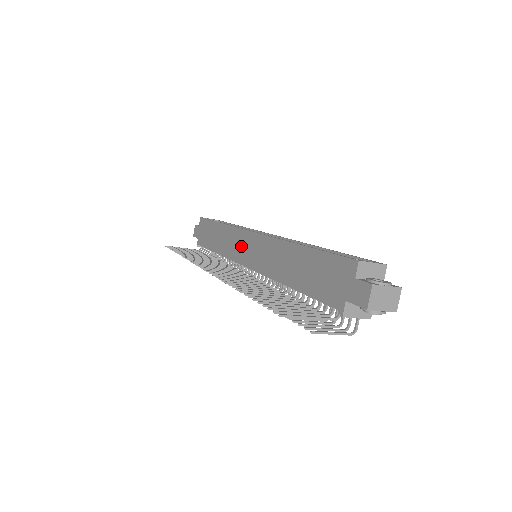
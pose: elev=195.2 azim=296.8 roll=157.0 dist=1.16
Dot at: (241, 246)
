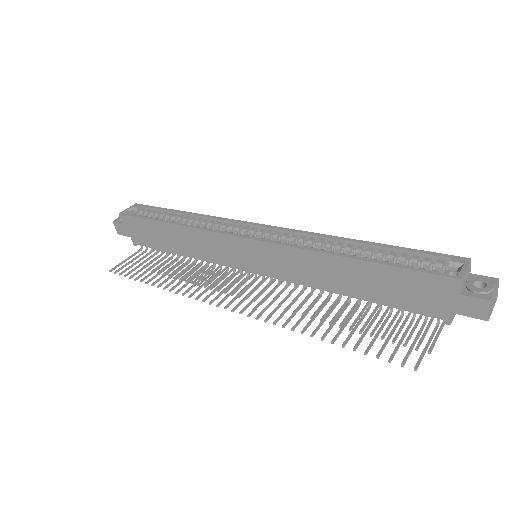
Dot at: (231, 252)
